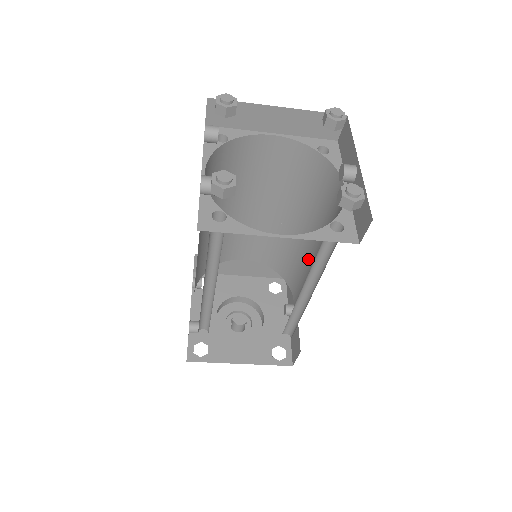
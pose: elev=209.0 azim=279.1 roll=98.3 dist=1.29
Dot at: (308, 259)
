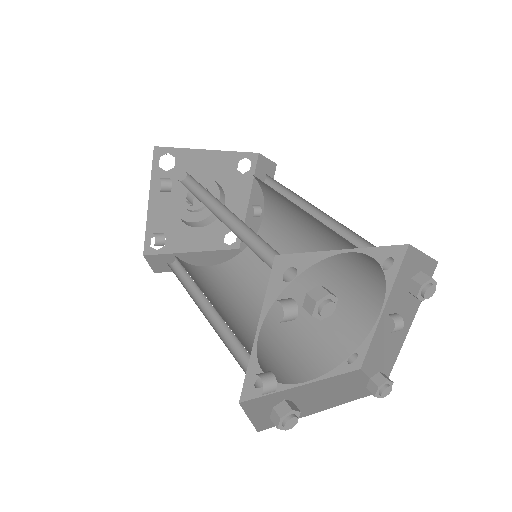
Dot at: (302, 239)
